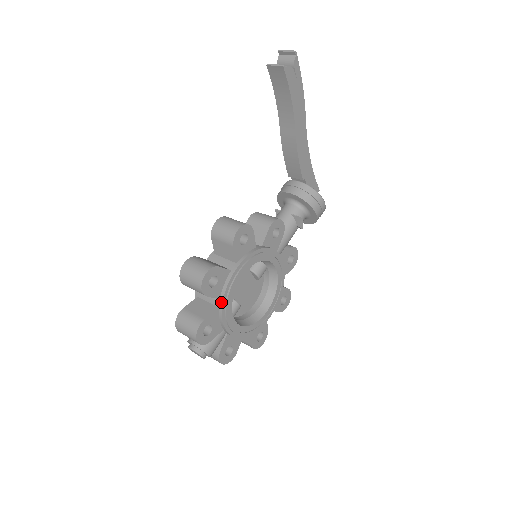
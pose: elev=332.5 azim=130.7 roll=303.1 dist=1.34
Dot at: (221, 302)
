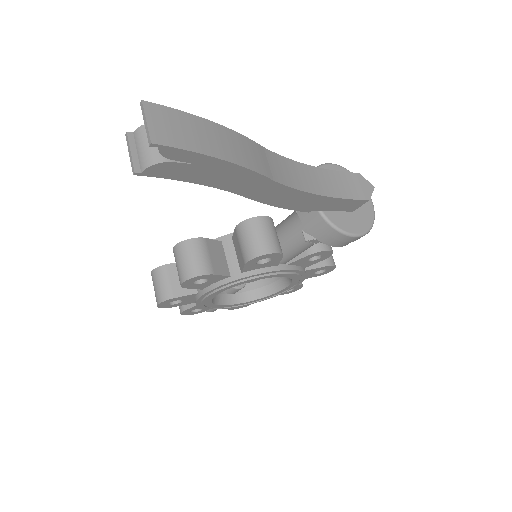
Dot at: (198, 305)
